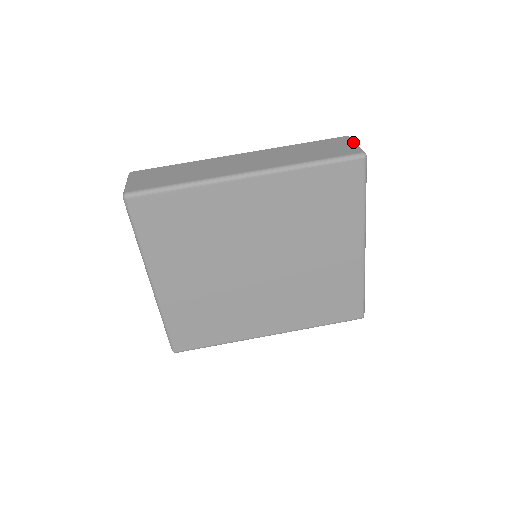
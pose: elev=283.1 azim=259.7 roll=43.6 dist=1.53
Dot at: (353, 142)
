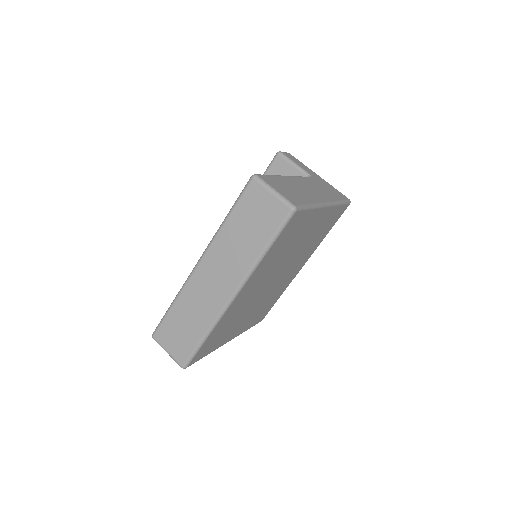
Dot at: (268, 191)
